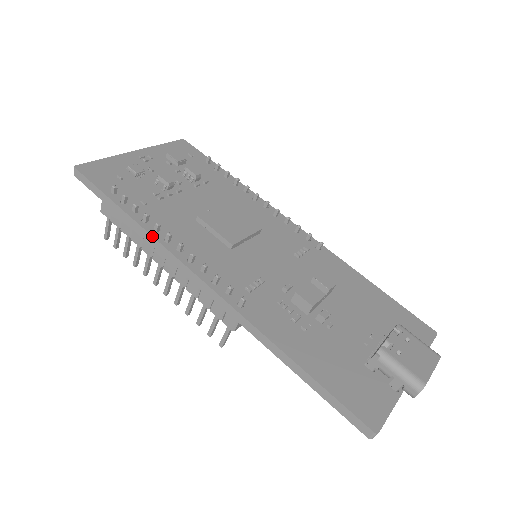
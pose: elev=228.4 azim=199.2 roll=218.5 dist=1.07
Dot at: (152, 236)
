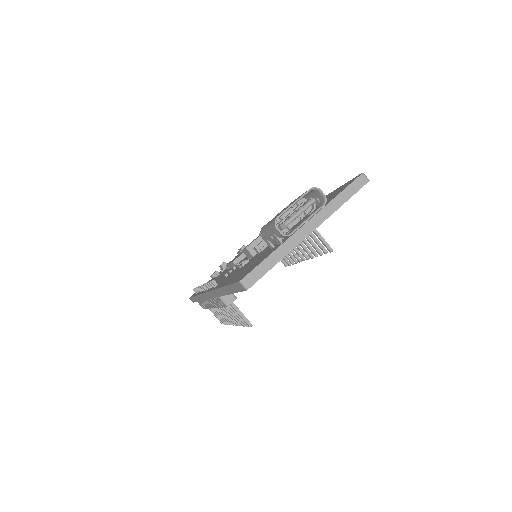
Dot at: (198, 295)
